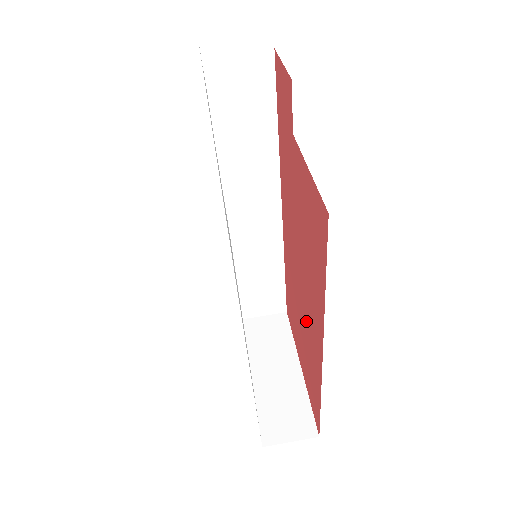
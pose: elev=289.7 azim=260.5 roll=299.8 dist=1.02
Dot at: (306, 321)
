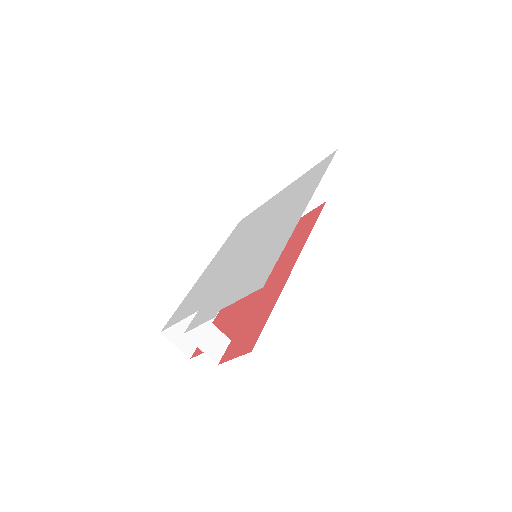
Dot at: occluded
